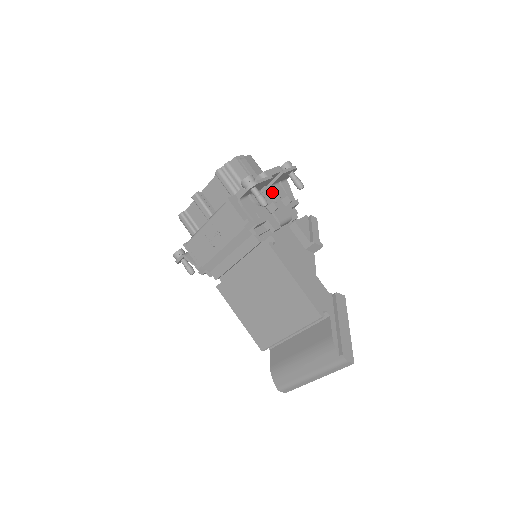
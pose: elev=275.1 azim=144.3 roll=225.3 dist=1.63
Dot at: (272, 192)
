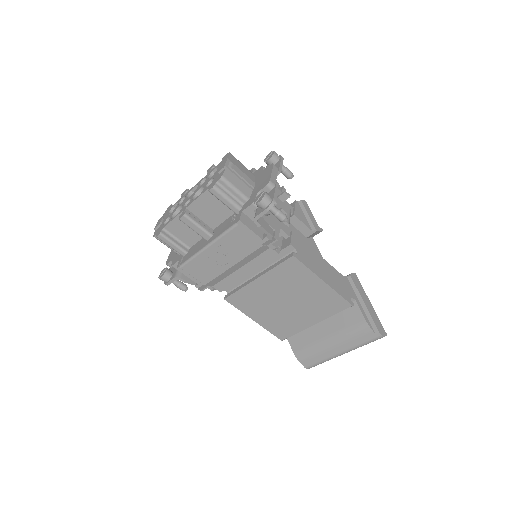
Dot at: occluded
